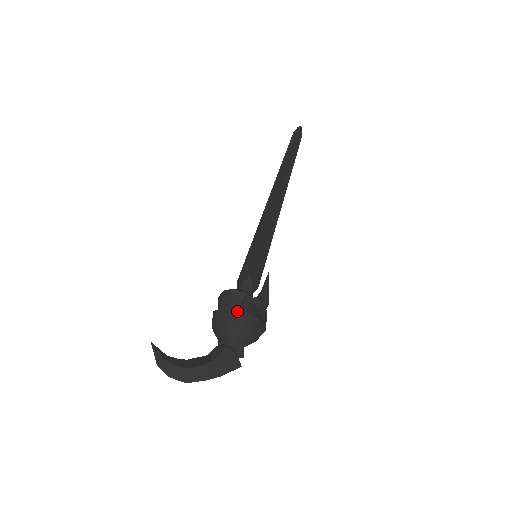
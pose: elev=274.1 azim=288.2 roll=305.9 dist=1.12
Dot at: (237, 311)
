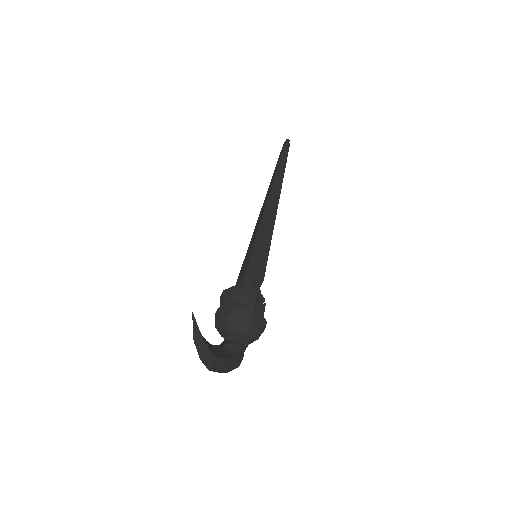
Dot at: (261, 317)
